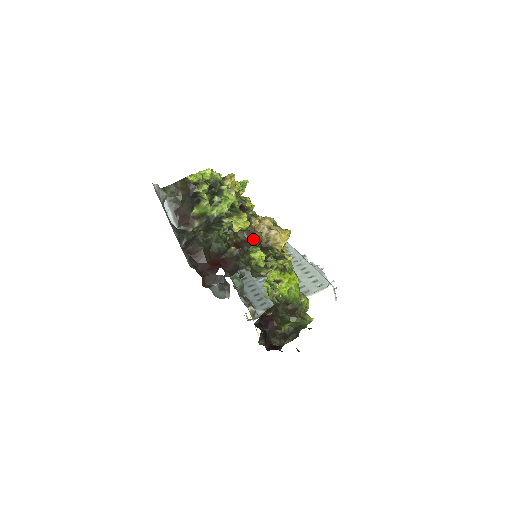
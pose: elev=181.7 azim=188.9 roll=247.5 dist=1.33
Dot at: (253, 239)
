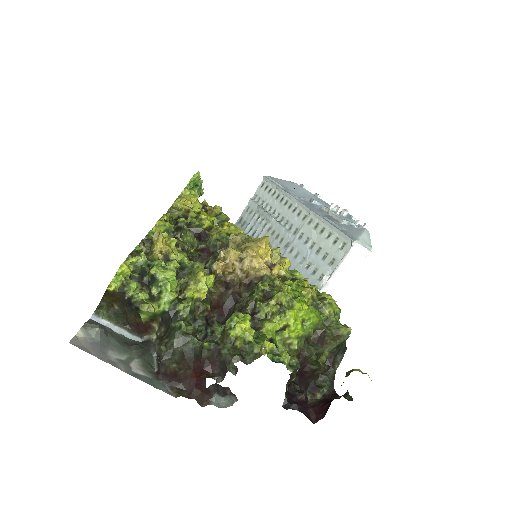
Dot at: (229, 286)
